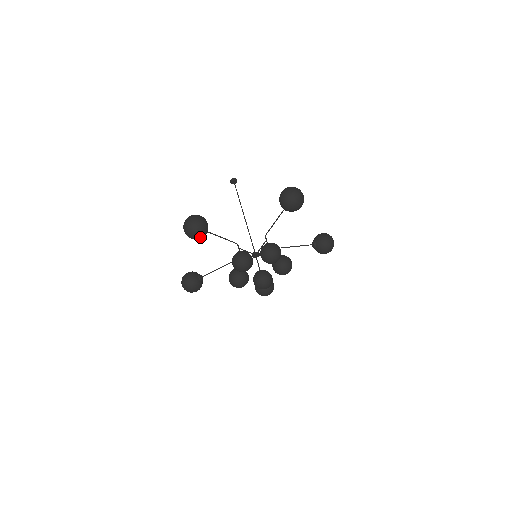
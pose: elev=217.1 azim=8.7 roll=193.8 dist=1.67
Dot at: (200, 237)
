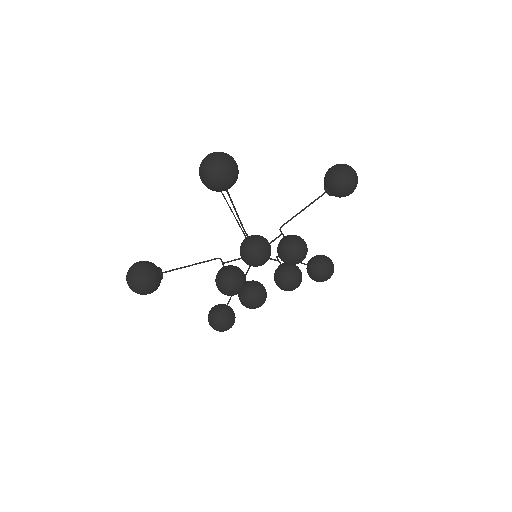
Dot at: (152, 288)
